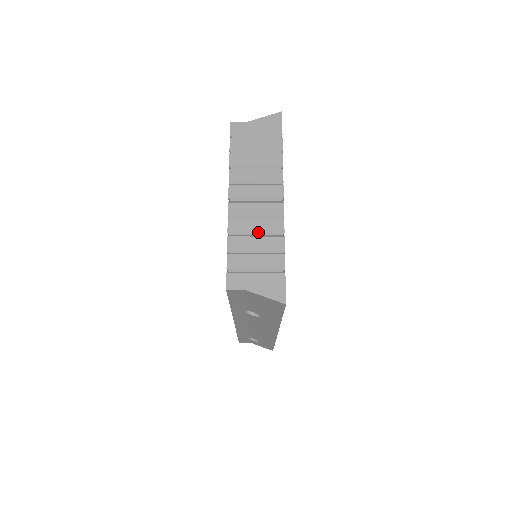
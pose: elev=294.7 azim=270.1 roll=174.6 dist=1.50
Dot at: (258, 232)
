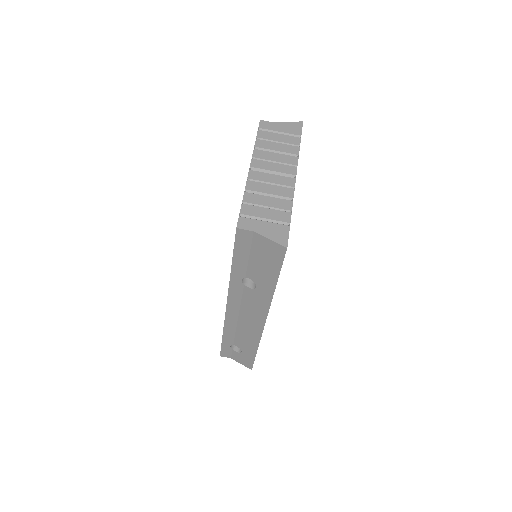
Dot at: (271, 194)
